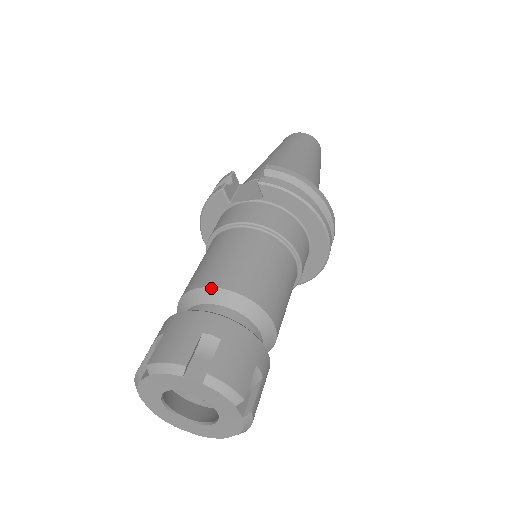
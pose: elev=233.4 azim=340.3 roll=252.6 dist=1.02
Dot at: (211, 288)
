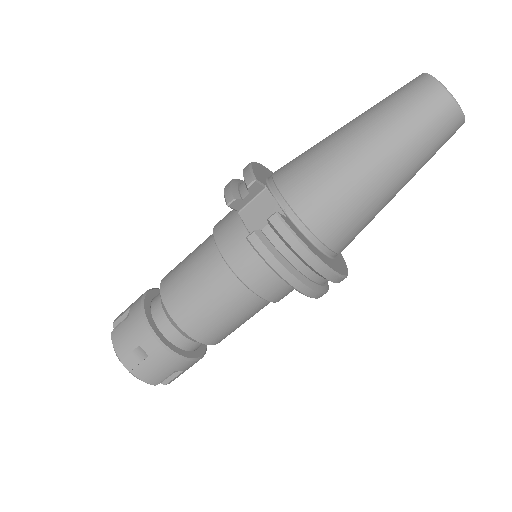
Dot at: (166, 309)
